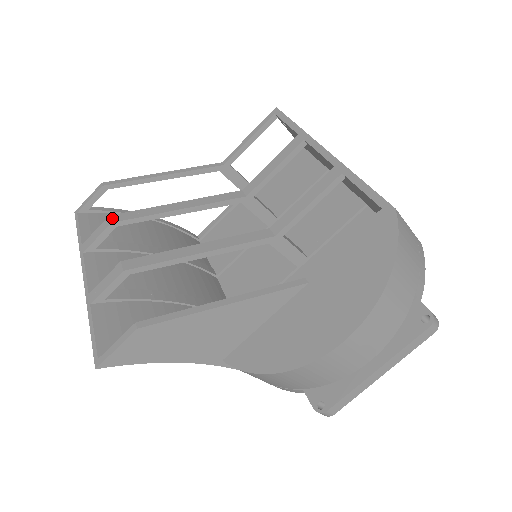
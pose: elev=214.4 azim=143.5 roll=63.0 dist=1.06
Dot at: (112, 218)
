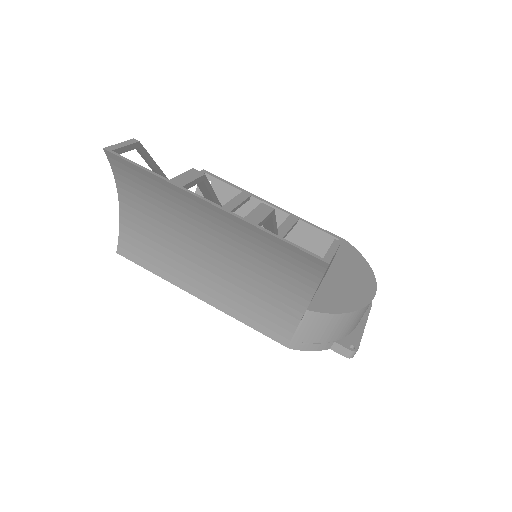
Dot at: (199, 171)
